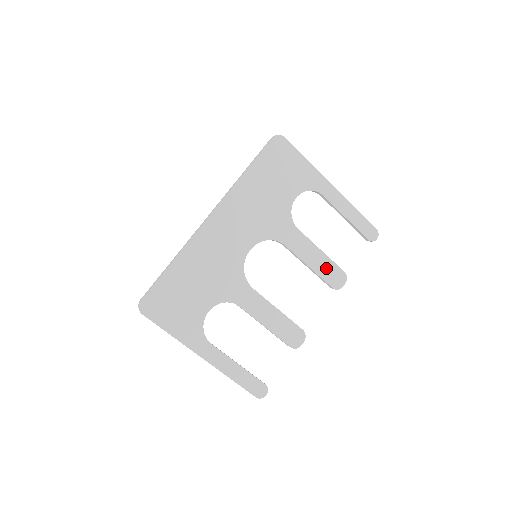
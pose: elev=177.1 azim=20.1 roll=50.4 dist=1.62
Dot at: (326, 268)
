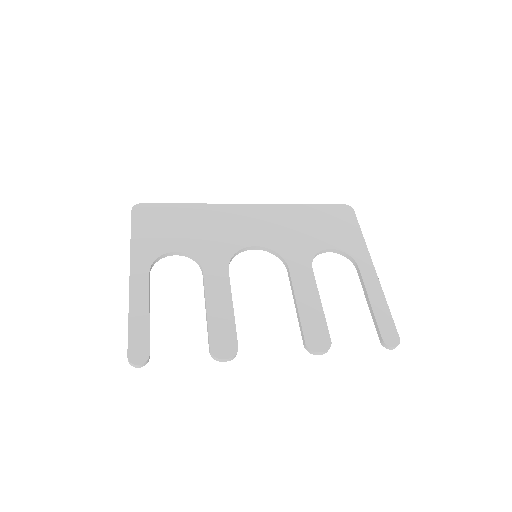
Dot at: (313, 320)
